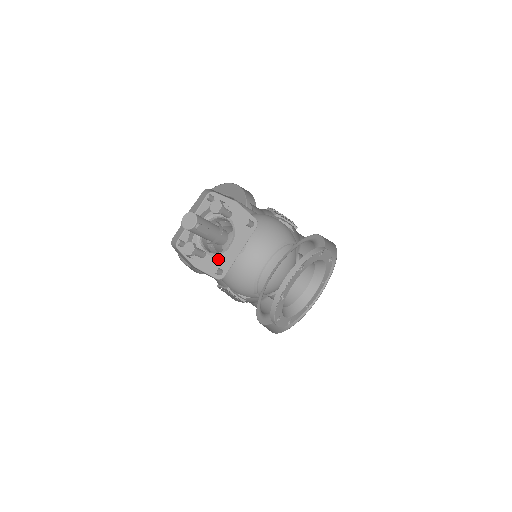
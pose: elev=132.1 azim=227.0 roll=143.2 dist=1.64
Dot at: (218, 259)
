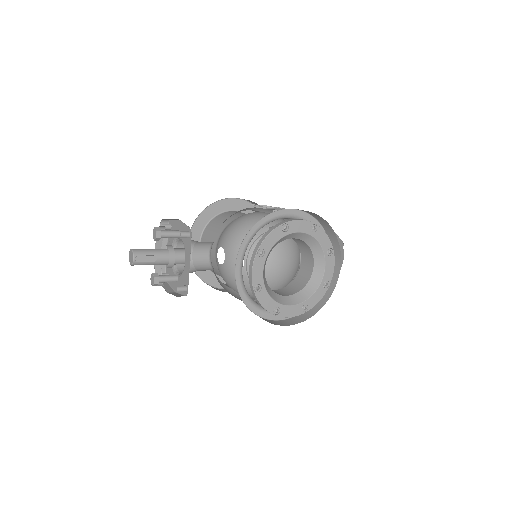
Dot at: (183, 277)
